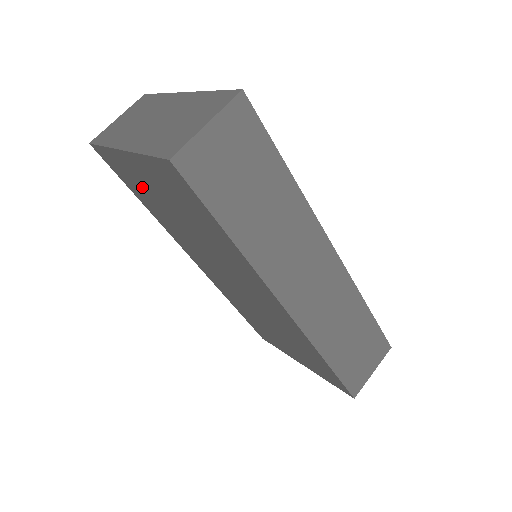
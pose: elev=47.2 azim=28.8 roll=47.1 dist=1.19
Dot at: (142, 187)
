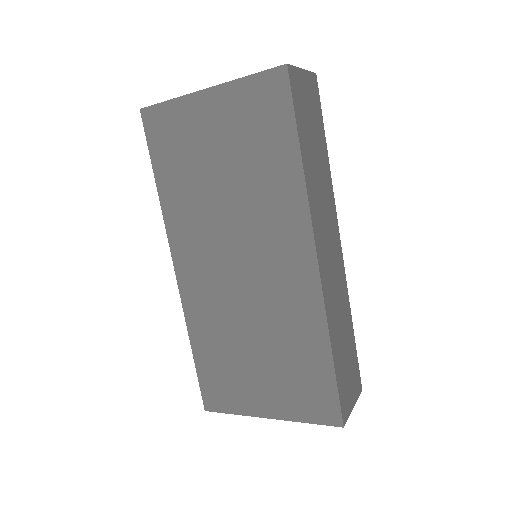
Dot at: (188, 145)
